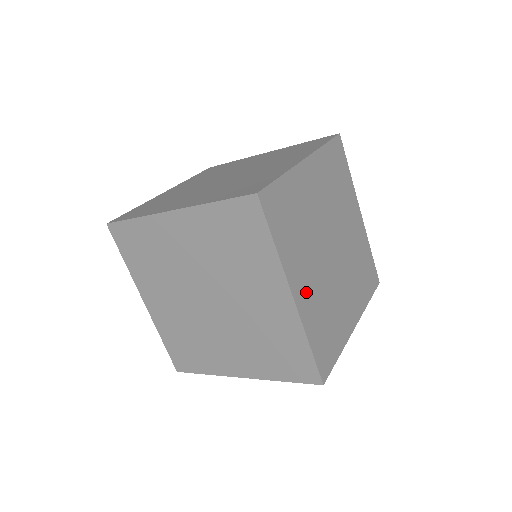
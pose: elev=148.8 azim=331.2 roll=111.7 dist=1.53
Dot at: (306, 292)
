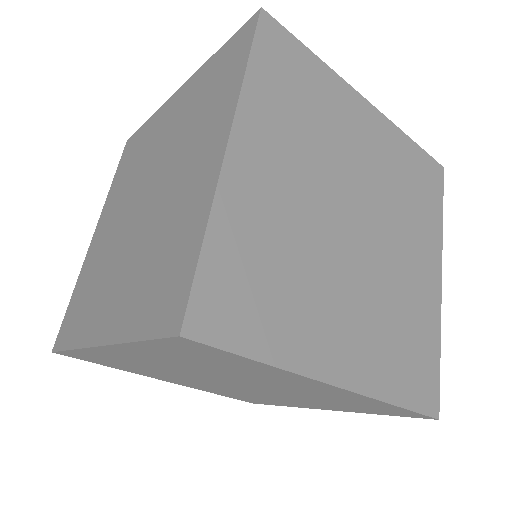
Dot at: (352, 348)
